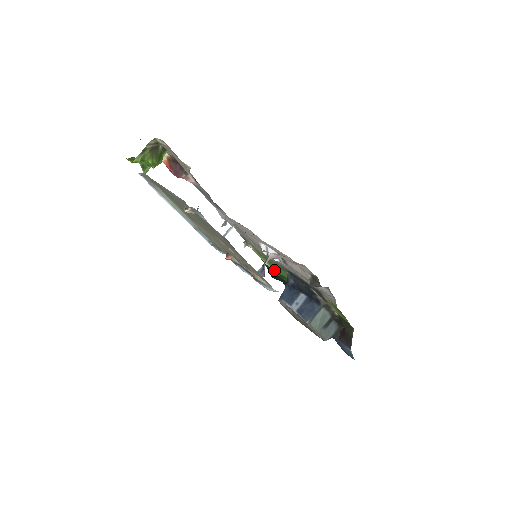
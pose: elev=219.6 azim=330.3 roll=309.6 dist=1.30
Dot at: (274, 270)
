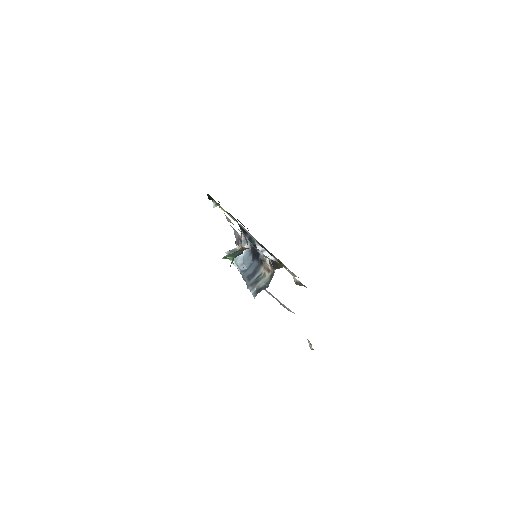
Dot at: occluded
